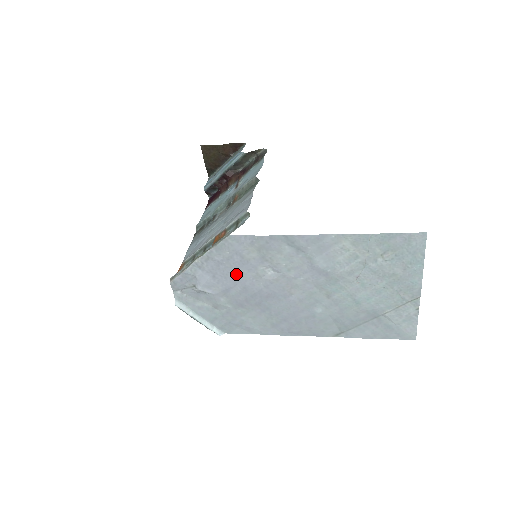
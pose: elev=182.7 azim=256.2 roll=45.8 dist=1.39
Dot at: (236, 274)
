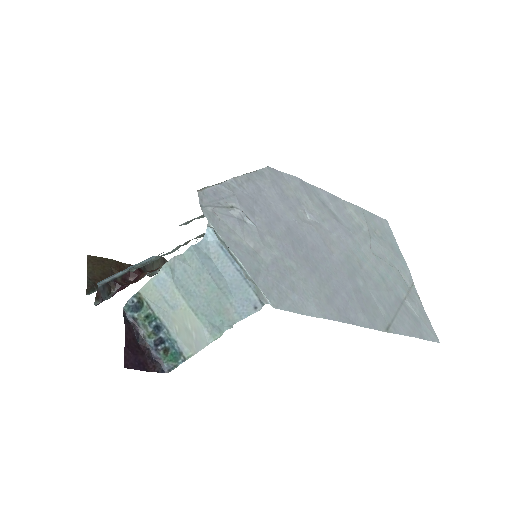
Dot at: (278, 208)
